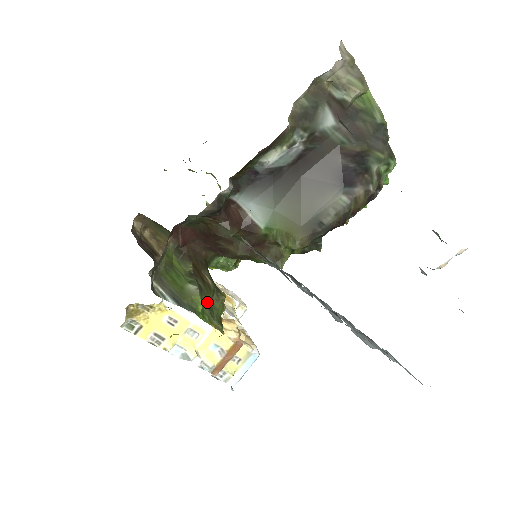
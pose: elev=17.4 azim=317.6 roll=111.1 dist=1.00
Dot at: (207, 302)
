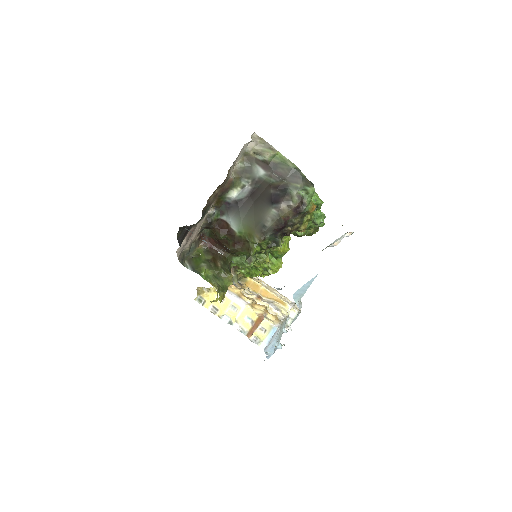
Dot at: (215, 274)
